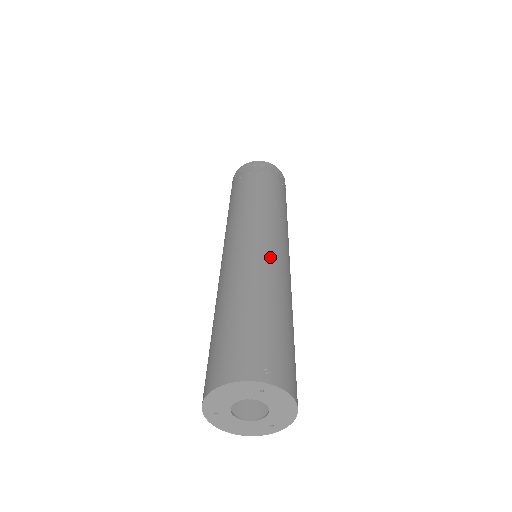
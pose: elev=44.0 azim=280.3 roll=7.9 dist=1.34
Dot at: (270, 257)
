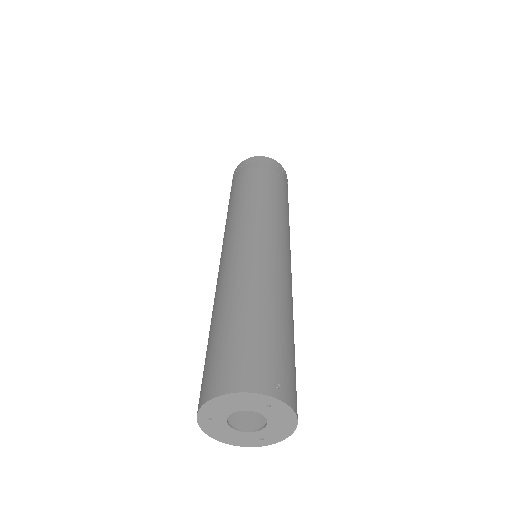
Dot at: (279, 263)
